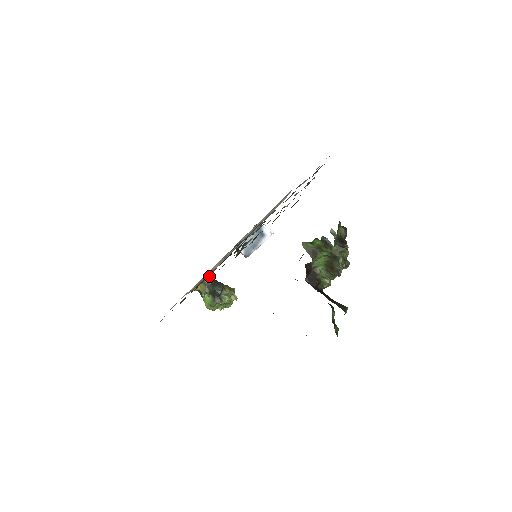
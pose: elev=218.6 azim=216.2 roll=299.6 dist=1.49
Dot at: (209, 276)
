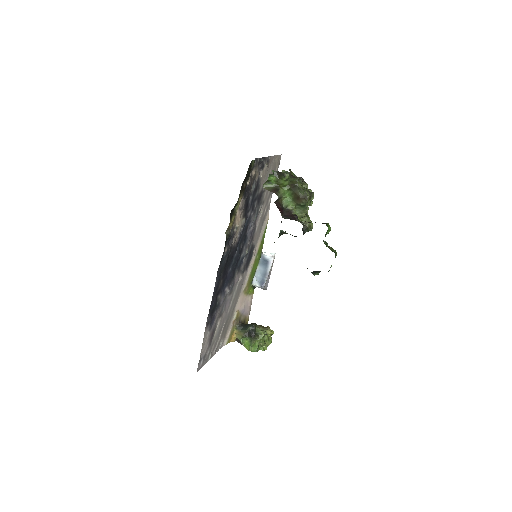
Dot at: (240, 322)
